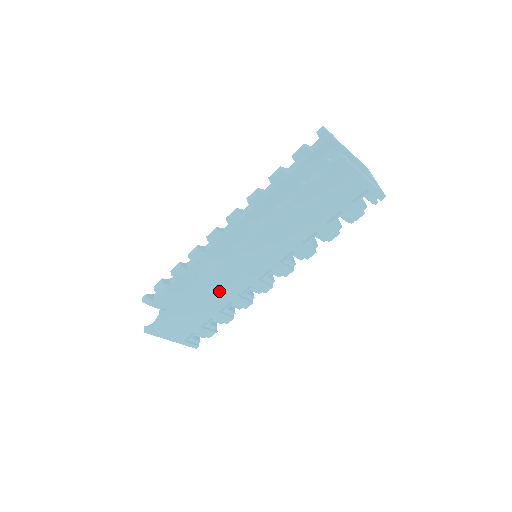
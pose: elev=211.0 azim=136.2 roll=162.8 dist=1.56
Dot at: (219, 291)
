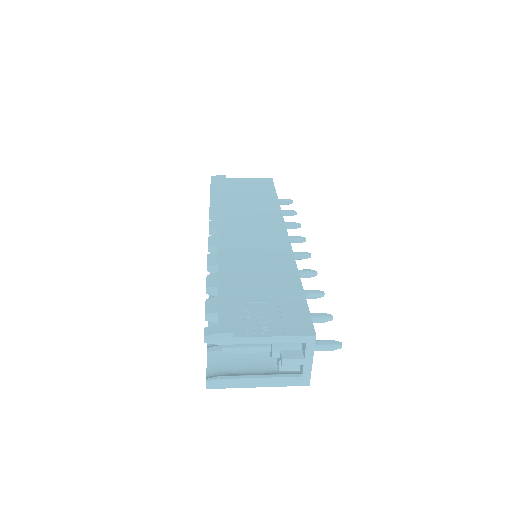
Dot at: occluded
